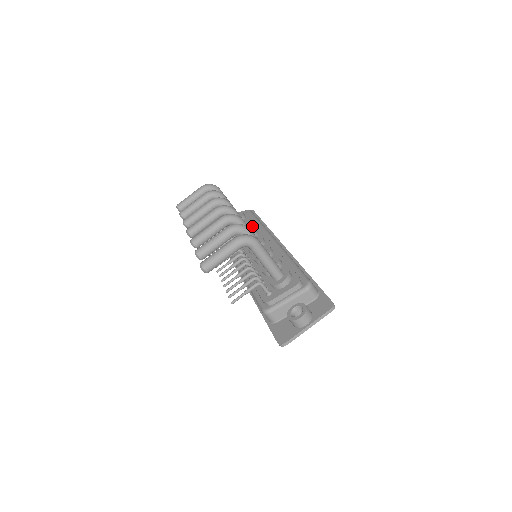
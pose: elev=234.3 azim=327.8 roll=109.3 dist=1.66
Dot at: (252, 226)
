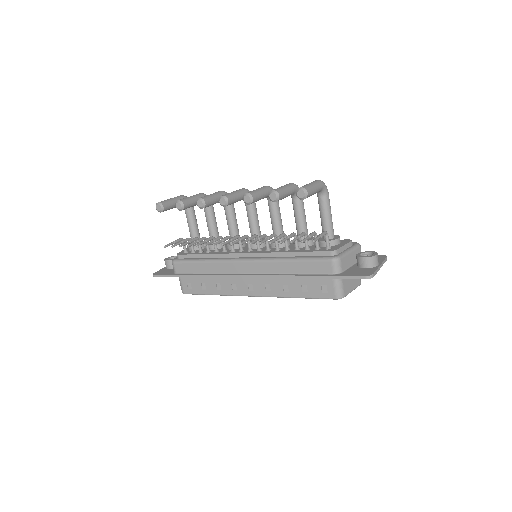
Dot at: occluded
